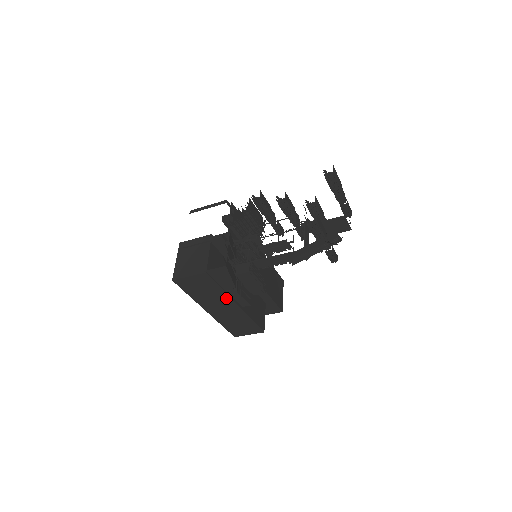
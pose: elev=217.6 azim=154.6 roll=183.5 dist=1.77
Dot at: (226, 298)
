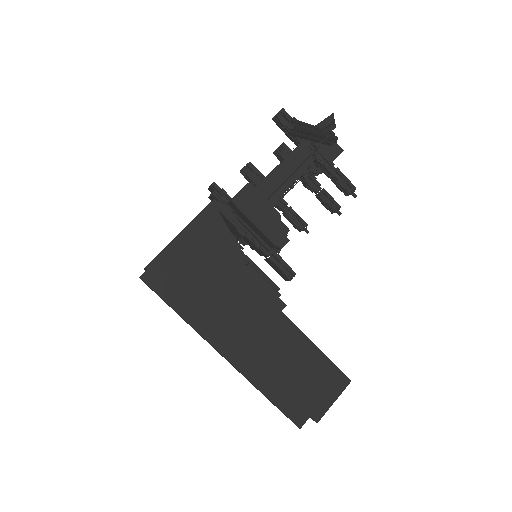
Dot at: (241, 293)
